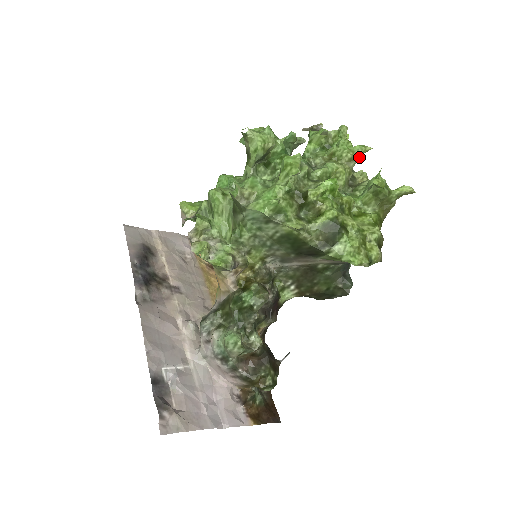
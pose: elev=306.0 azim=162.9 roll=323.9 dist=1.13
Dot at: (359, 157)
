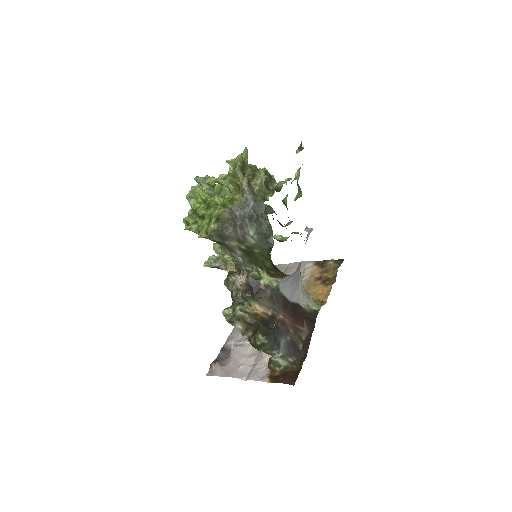
Dot at: (237, 165)
